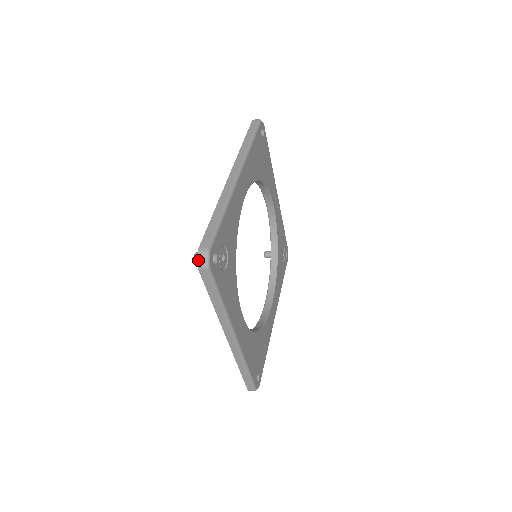
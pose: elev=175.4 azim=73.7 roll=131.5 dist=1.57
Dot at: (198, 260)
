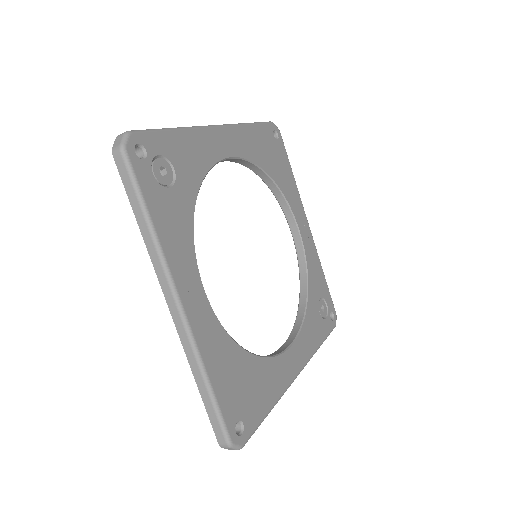
Dot at: (114, 143)
